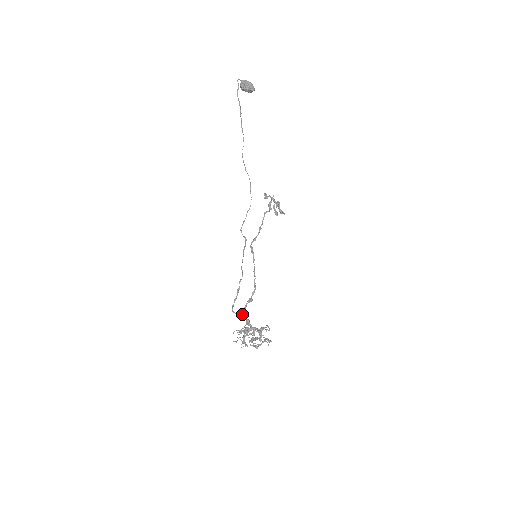
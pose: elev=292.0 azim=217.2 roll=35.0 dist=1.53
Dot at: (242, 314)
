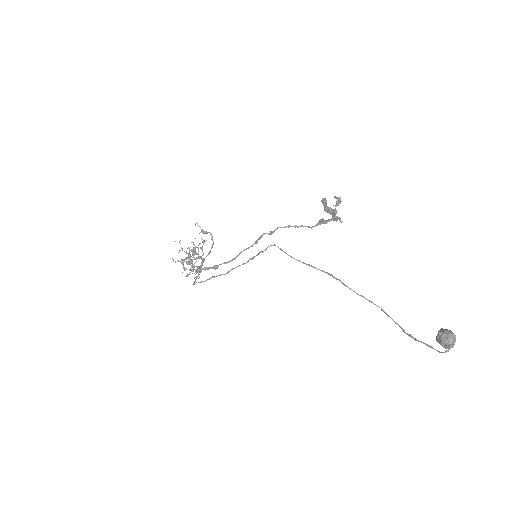
Dot at: (199, 271)
